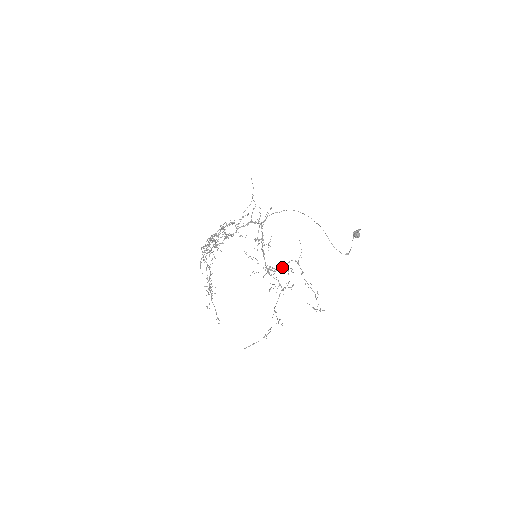
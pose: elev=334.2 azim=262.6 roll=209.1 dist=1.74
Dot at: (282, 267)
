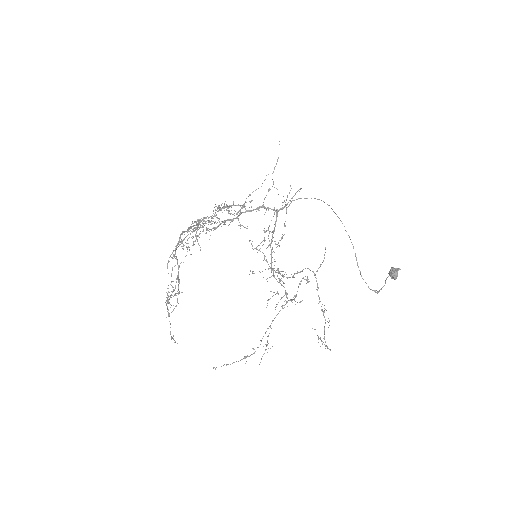
Dot at: occluded
